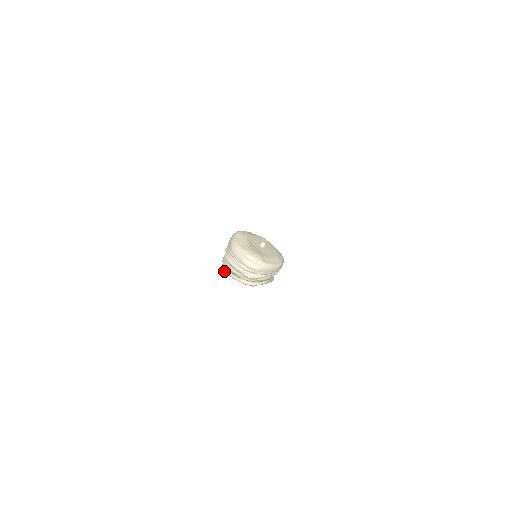
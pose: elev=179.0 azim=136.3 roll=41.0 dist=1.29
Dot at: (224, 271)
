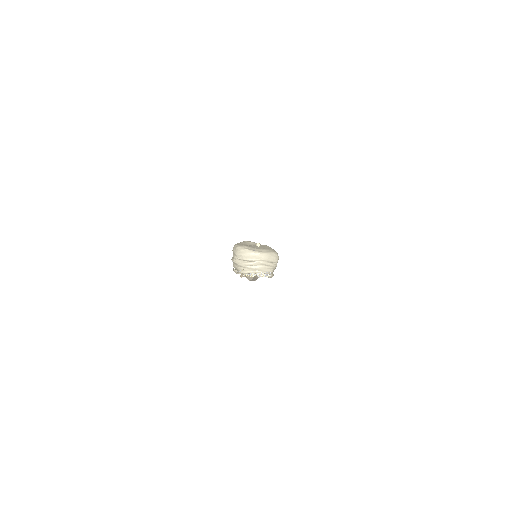
Dot at: occluded
